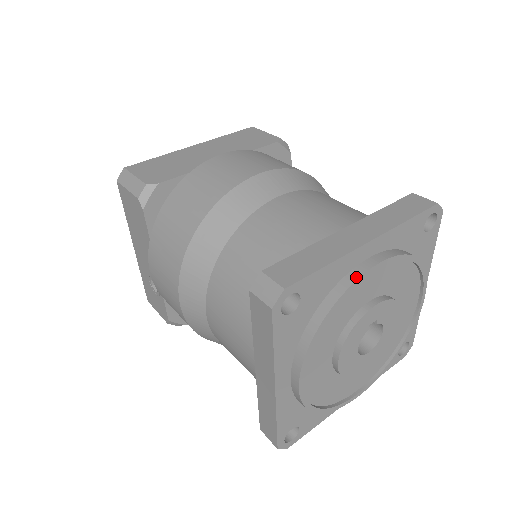
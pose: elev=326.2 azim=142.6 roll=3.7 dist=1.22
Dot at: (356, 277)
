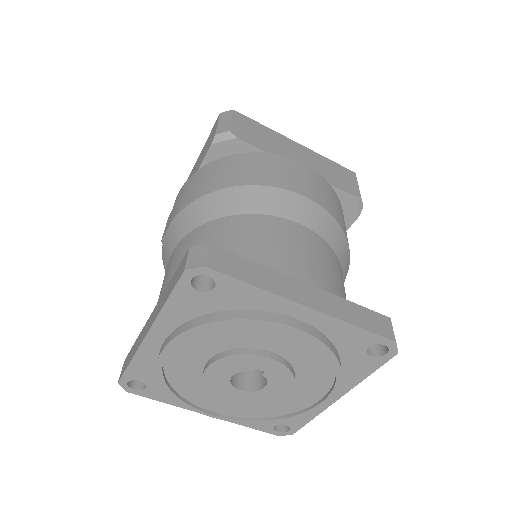
Dot at: (270, 319)
